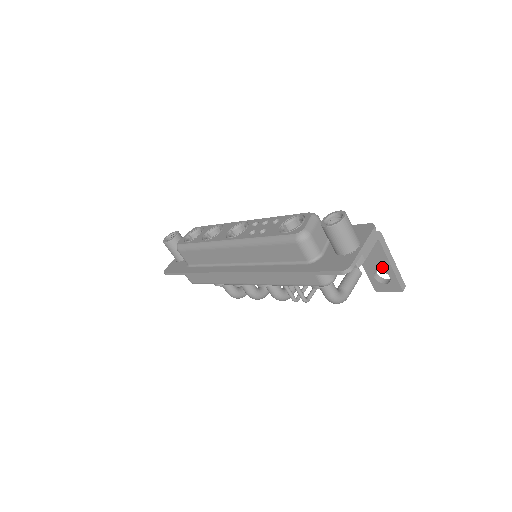
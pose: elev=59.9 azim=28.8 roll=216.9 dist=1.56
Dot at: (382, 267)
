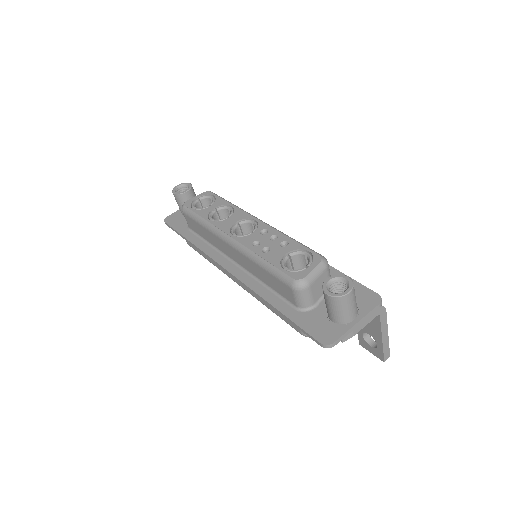
Dot at: (373, 334)
